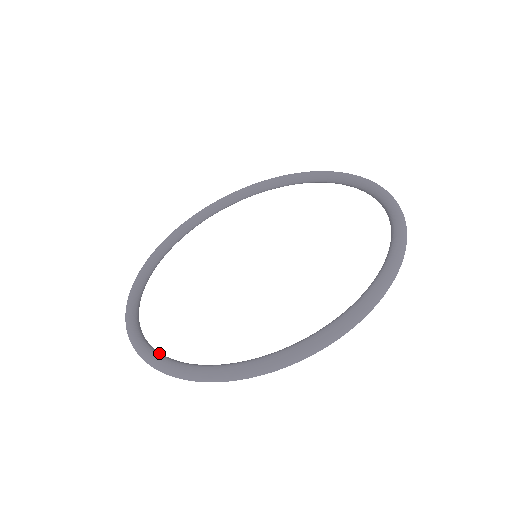
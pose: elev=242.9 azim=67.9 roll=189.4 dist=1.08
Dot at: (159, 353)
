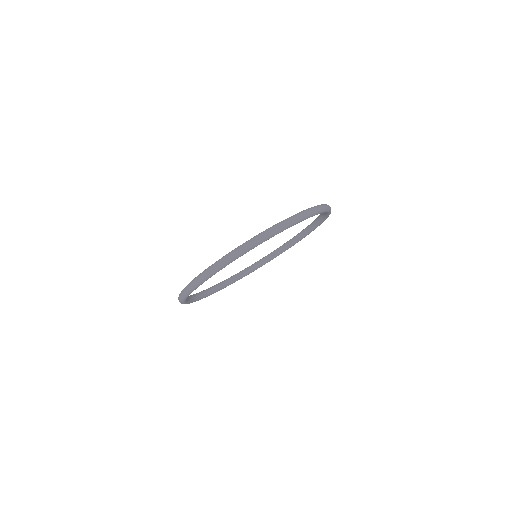
Dot at: occluded
